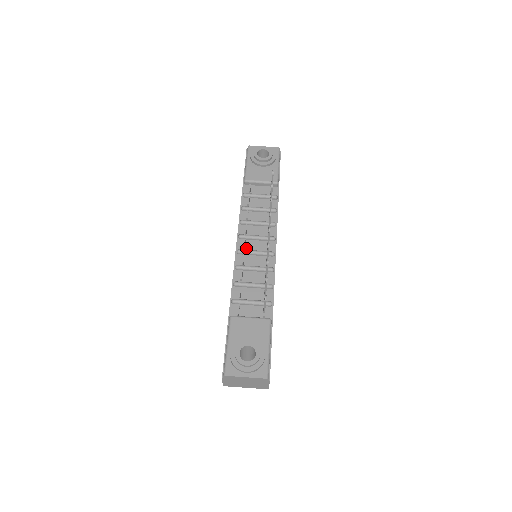
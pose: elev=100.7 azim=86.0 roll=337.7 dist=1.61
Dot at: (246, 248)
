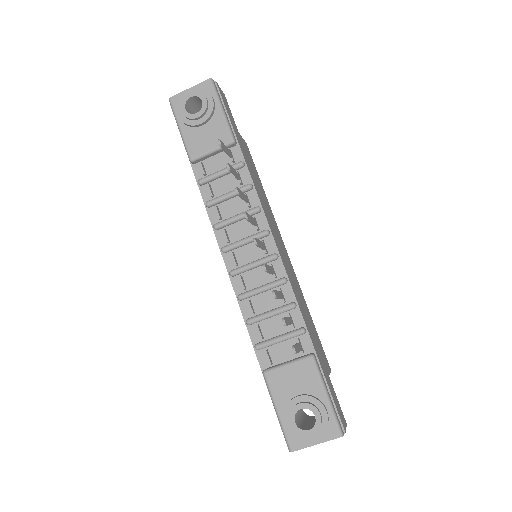
Dot at: (239, 263)
